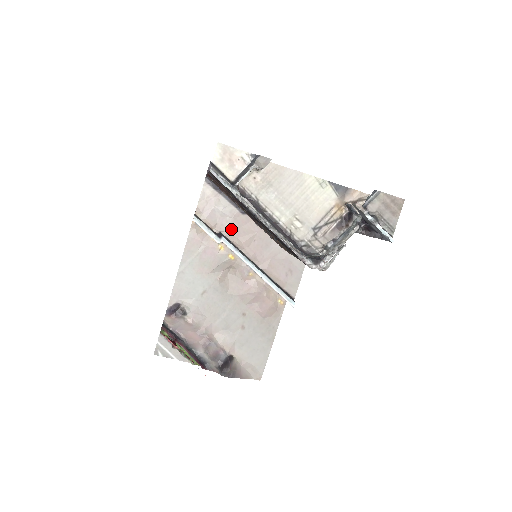
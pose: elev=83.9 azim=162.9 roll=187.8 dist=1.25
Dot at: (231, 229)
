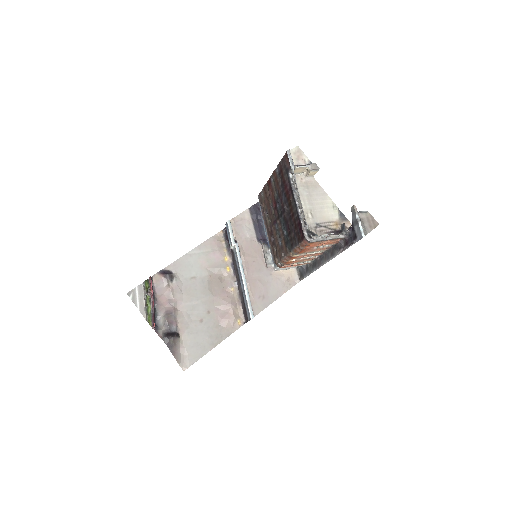
Dot at: (245, 244)
